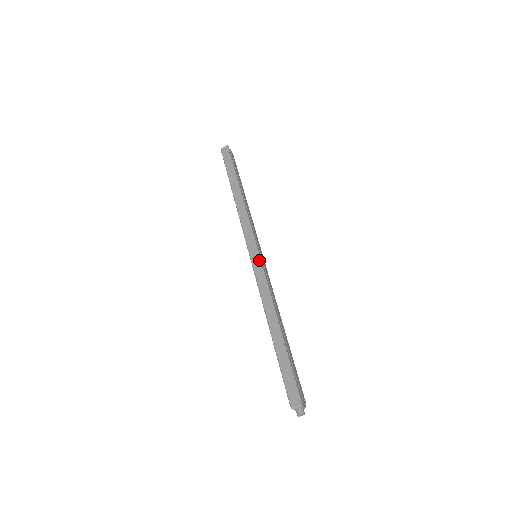
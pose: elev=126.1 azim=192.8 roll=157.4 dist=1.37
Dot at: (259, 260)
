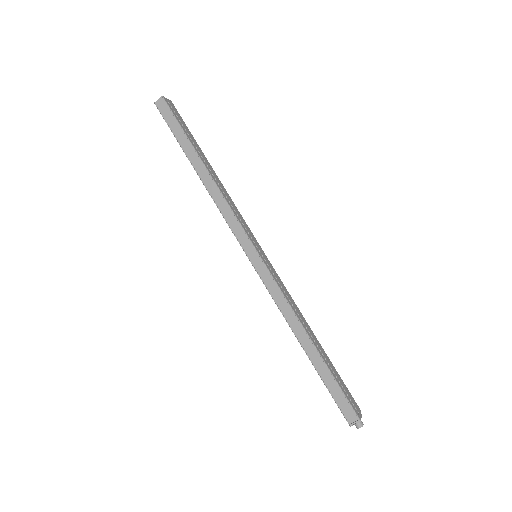
Dot at: (263, 265)
